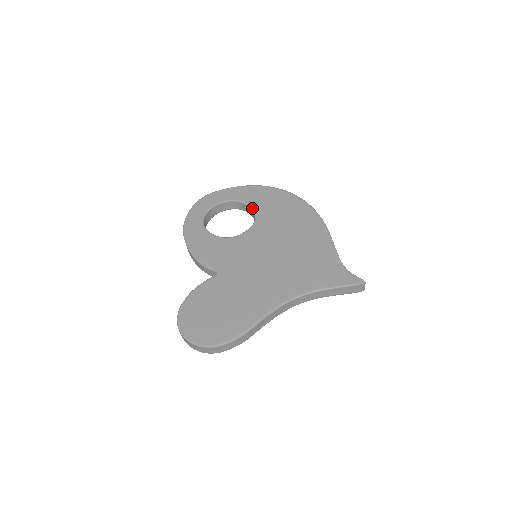
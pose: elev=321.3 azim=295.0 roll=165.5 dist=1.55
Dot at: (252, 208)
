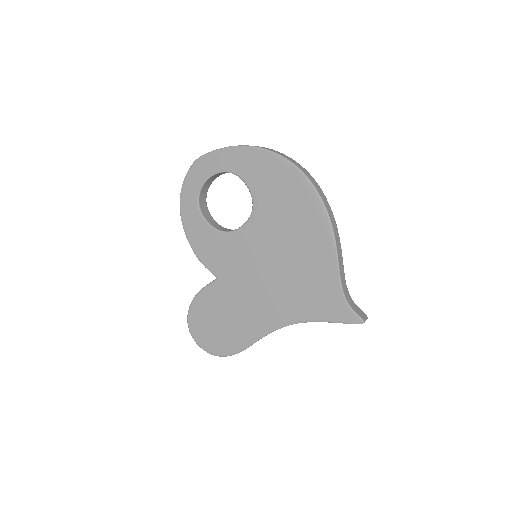
Dot at: (249, 189)
